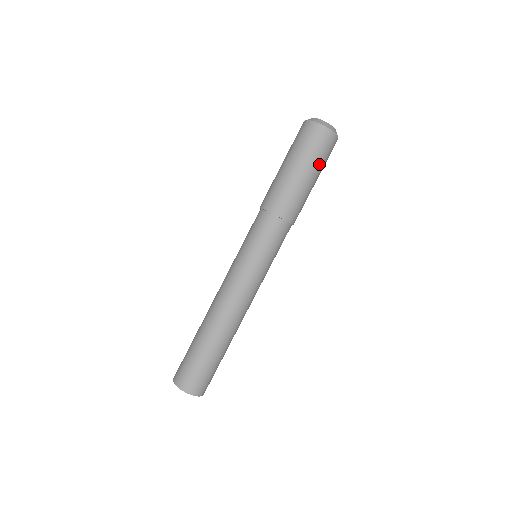
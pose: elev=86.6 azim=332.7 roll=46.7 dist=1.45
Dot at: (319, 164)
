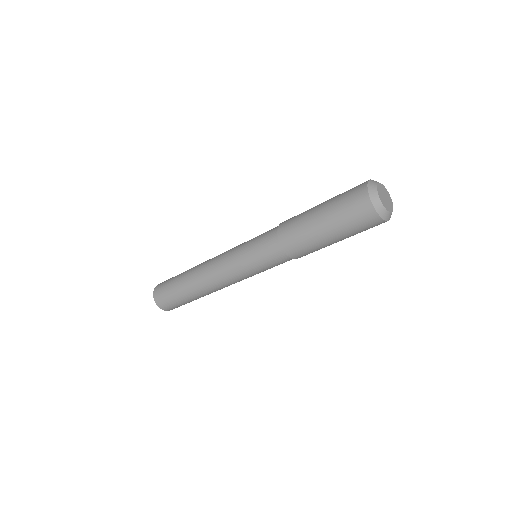
Dot at: (355, 234)
